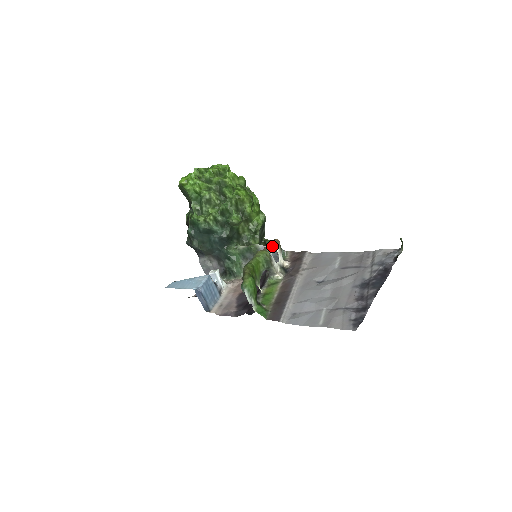
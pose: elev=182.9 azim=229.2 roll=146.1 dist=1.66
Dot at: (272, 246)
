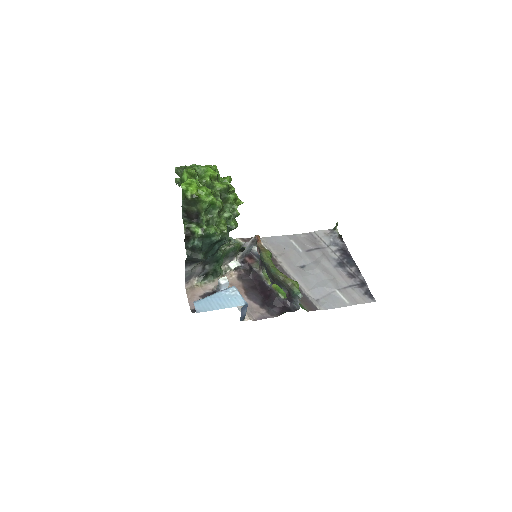
Dot at: (262, 243)
